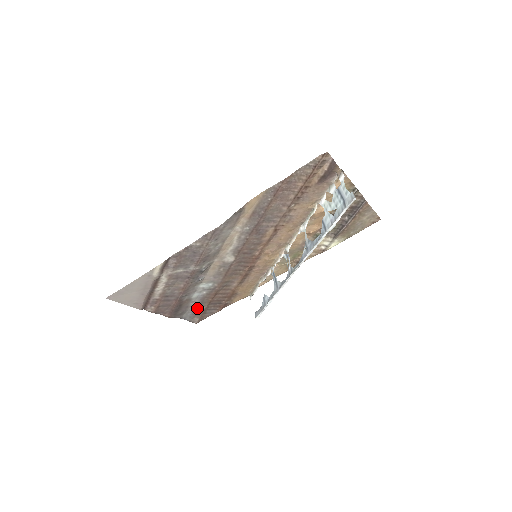
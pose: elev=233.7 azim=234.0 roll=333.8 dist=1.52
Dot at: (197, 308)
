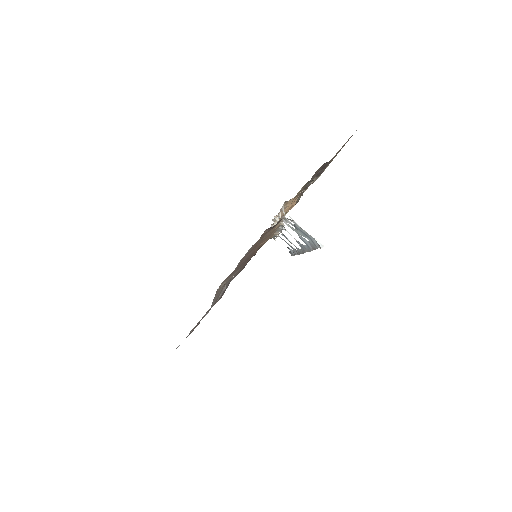
Dot at: occluded
